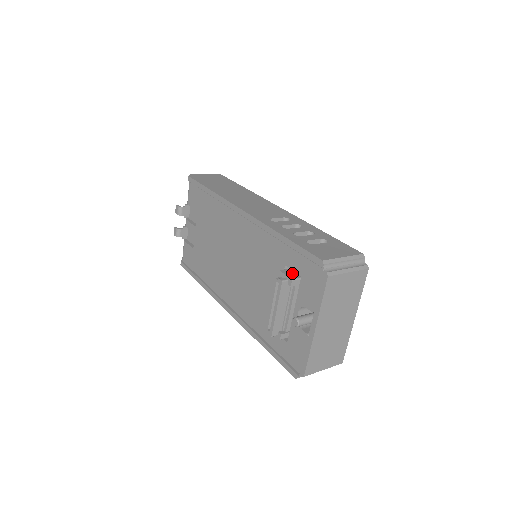
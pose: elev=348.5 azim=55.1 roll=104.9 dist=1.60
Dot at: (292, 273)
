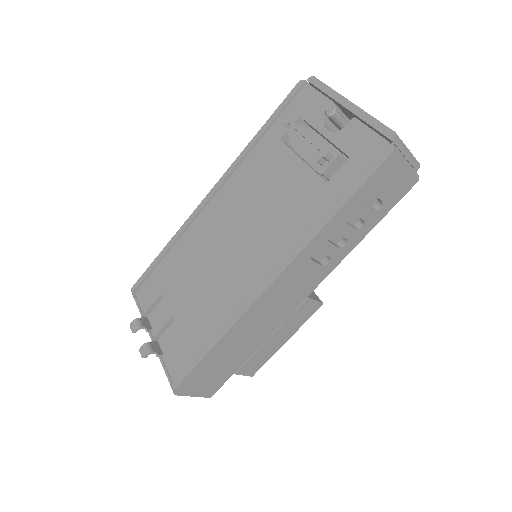
Dot at: occluded
